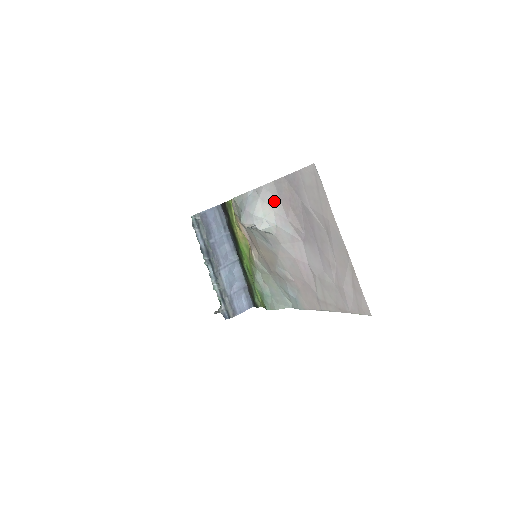
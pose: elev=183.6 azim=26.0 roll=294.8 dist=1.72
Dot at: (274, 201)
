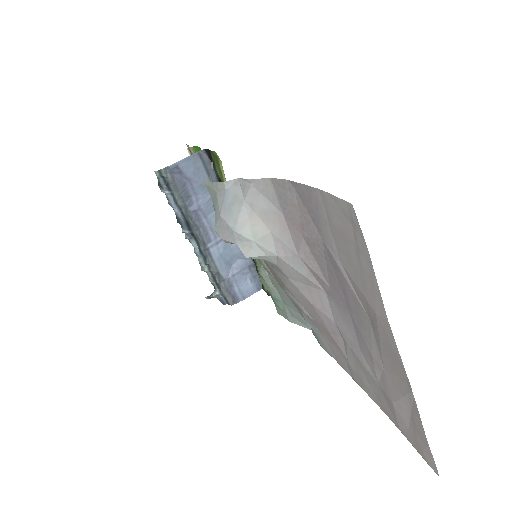
Dot at: (272, 215)
